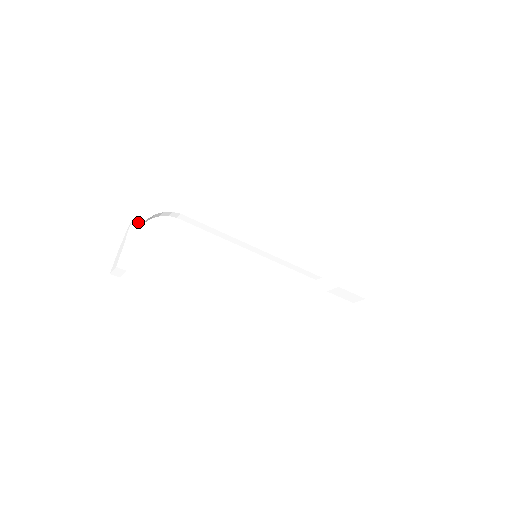
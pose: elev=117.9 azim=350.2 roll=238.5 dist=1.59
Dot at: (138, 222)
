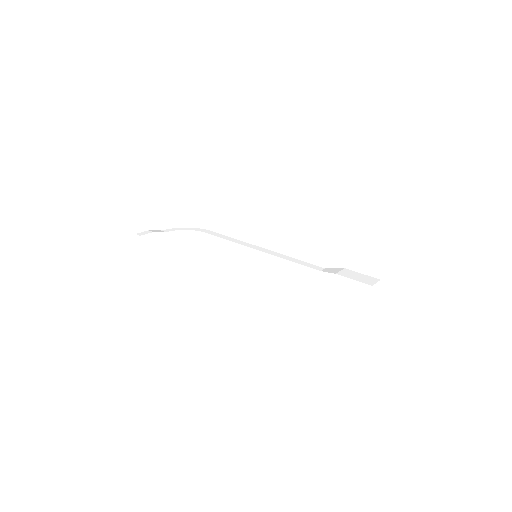
Dot at: (170, 230)
